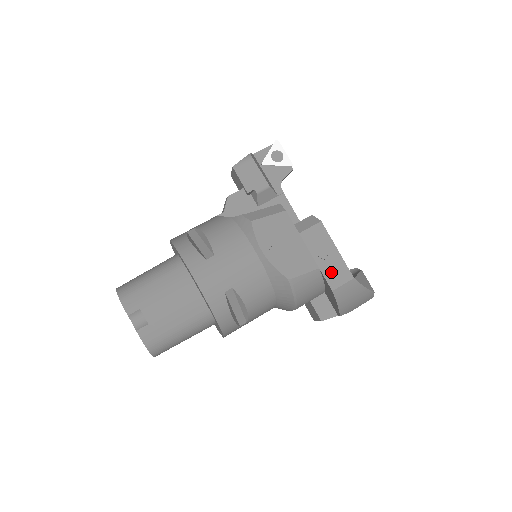
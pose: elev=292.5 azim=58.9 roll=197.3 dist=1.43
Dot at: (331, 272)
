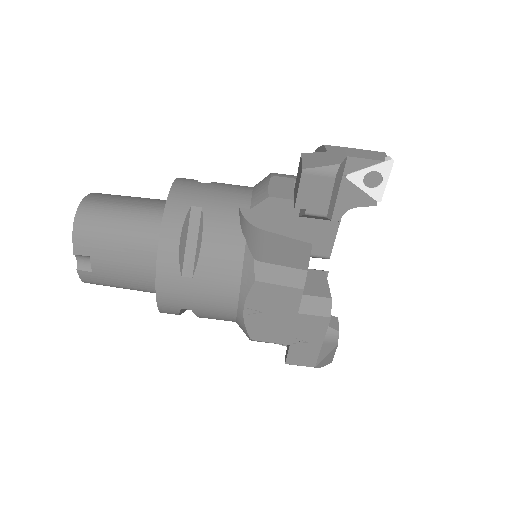
Dot at: (298, 353)
